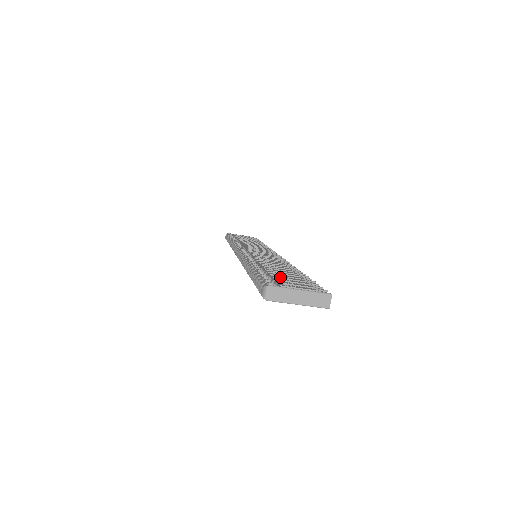
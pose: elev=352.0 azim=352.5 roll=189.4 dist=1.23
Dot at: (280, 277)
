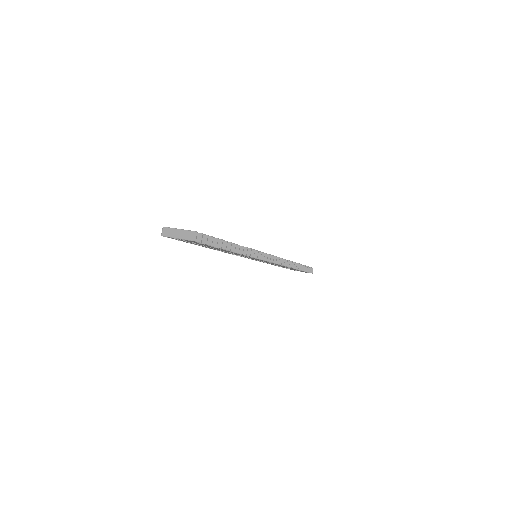
Dot at: occluded
